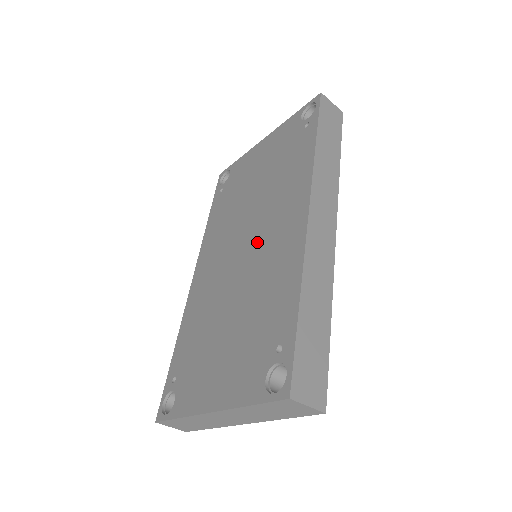
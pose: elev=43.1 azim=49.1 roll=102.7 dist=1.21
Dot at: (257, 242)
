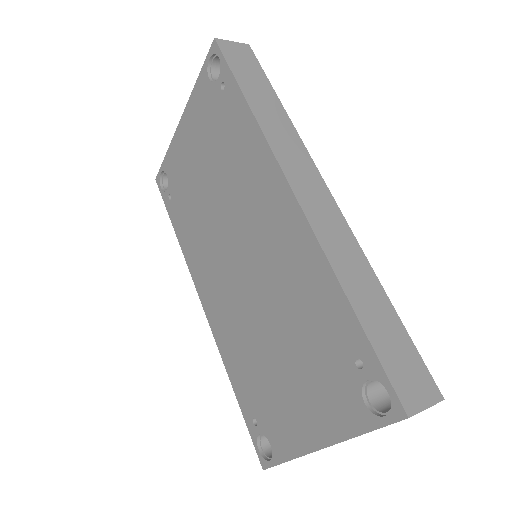
Dot at: (252, 247)
